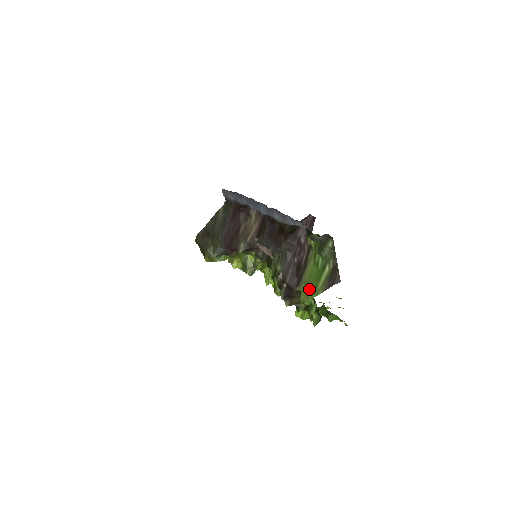
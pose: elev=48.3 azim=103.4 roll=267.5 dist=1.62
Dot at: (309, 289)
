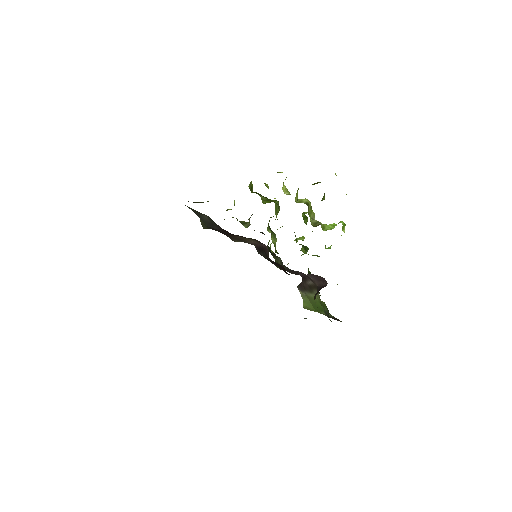
Dot at: (311, 306)
